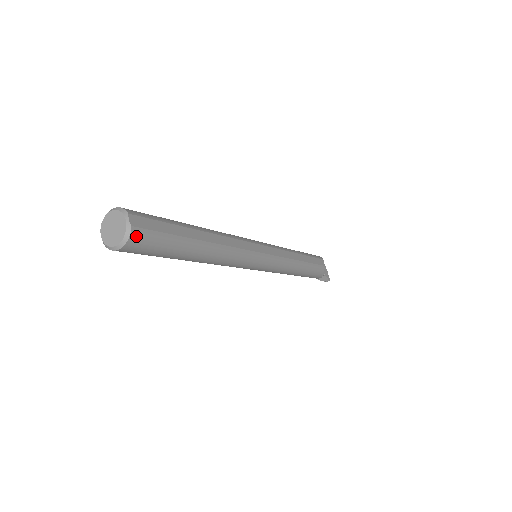
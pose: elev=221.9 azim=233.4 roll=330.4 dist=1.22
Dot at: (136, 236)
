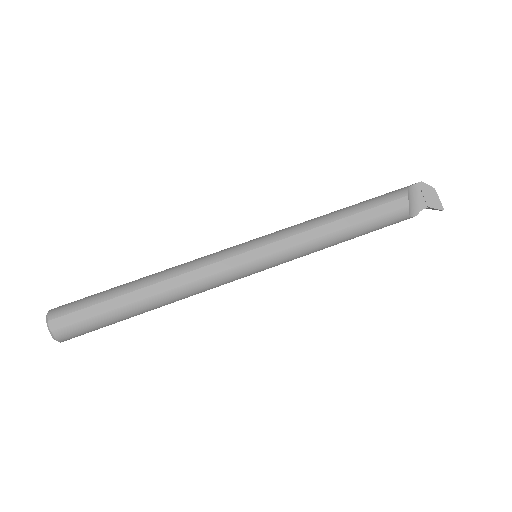
Dot at: (61, 335)
